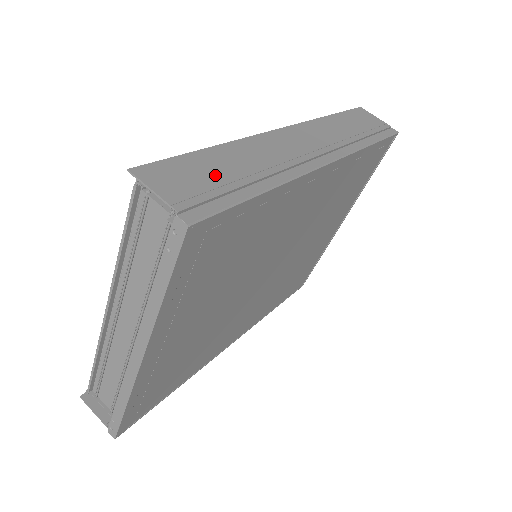
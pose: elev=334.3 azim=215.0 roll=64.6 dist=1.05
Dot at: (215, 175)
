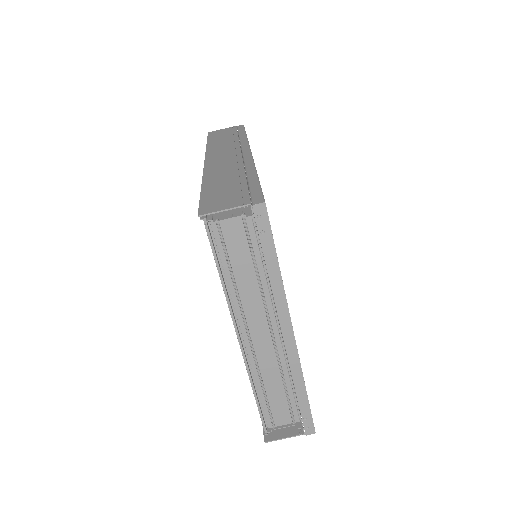
Dot at: (229, 188)
